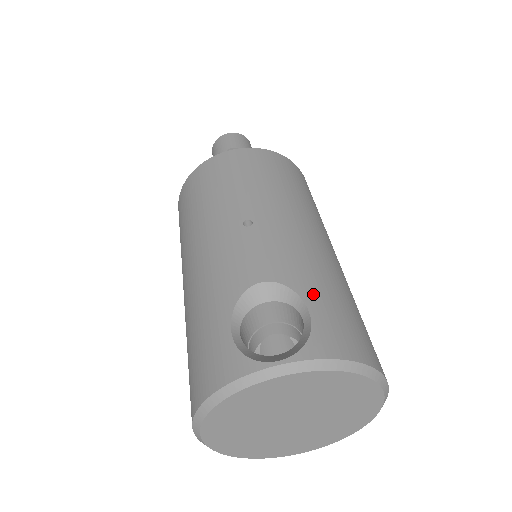
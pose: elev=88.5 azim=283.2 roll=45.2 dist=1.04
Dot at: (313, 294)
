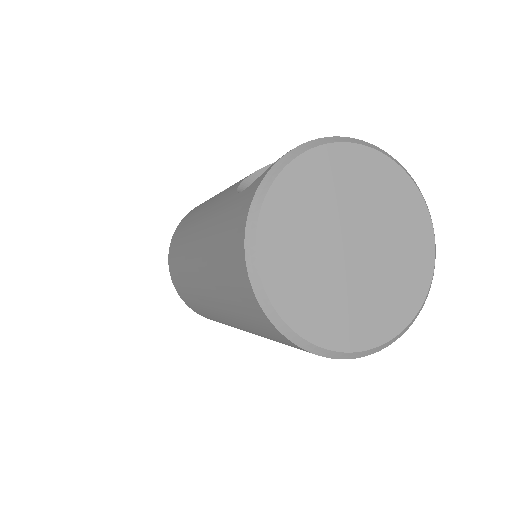
Dot at: occluded
